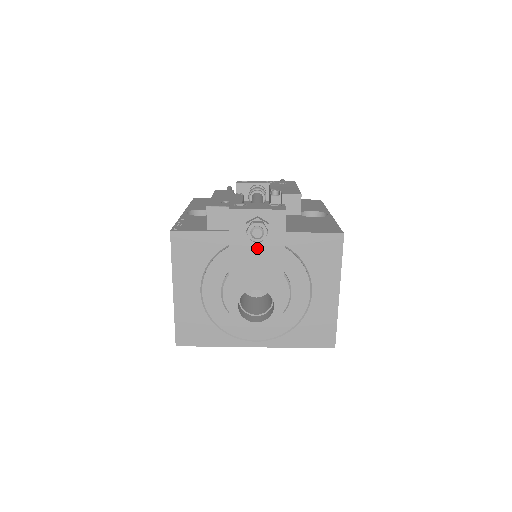
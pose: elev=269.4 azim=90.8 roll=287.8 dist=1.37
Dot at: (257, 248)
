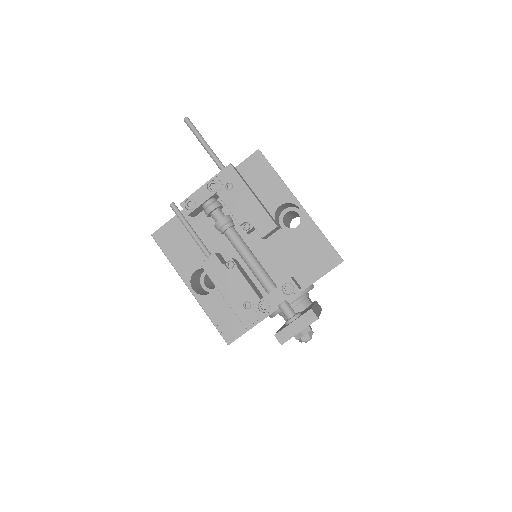
Dot at: occluded
